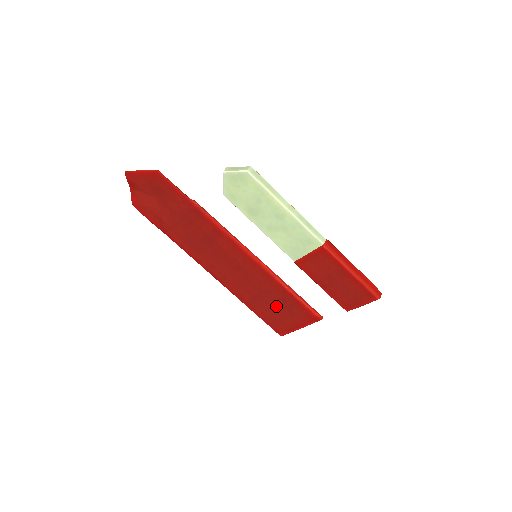
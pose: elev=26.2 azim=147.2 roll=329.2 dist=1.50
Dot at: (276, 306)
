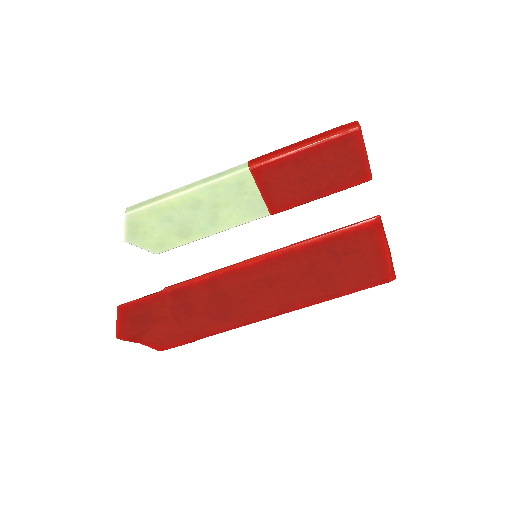
Dot at: (340, 265)
